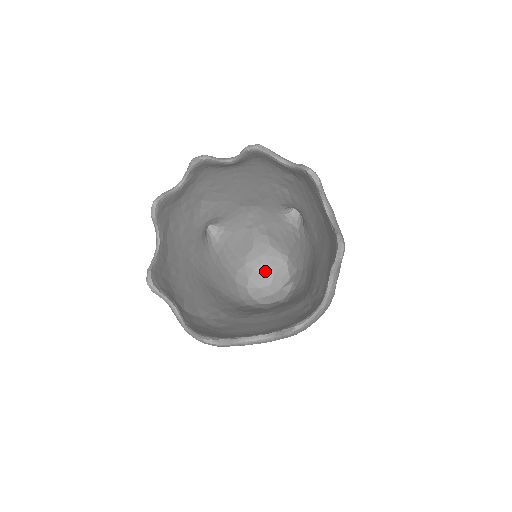
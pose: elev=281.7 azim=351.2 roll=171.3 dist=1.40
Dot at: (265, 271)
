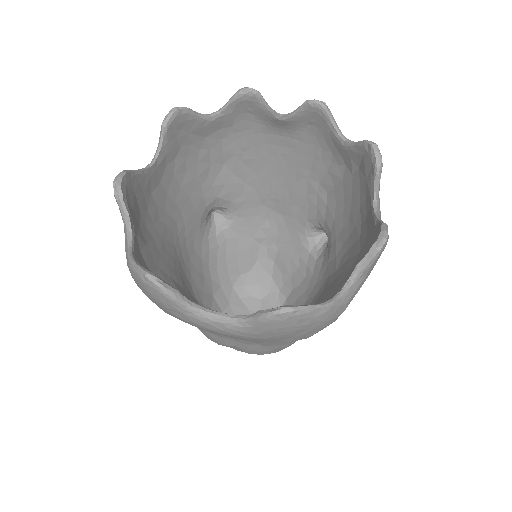
Dot at: (252, 305)
